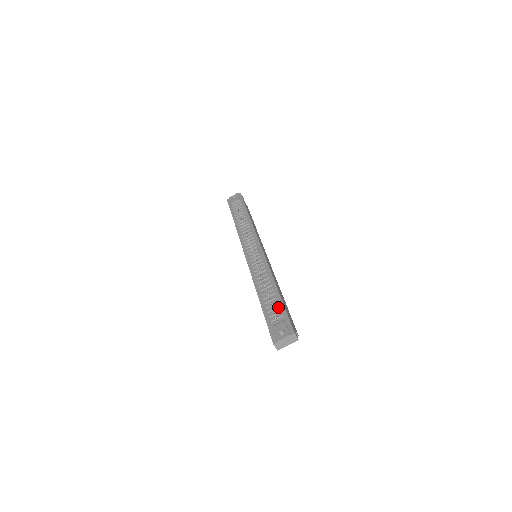
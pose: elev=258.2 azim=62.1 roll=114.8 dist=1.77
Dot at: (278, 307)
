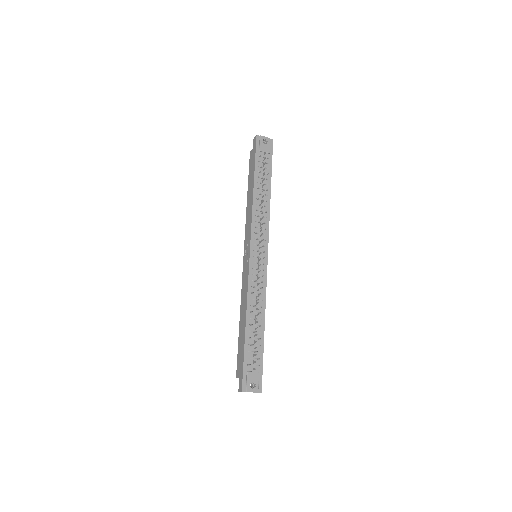
Dot at: (259, 352)
